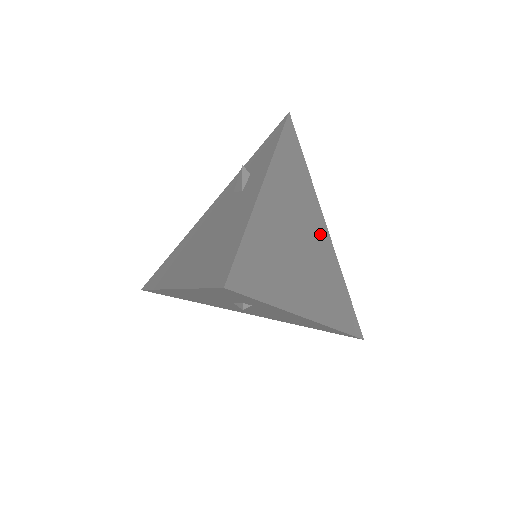
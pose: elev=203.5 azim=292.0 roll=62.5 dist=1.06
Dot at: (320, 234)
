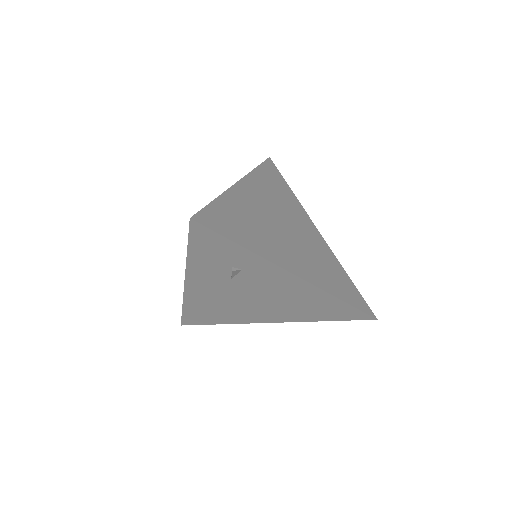
Dot at: (309, 231)
